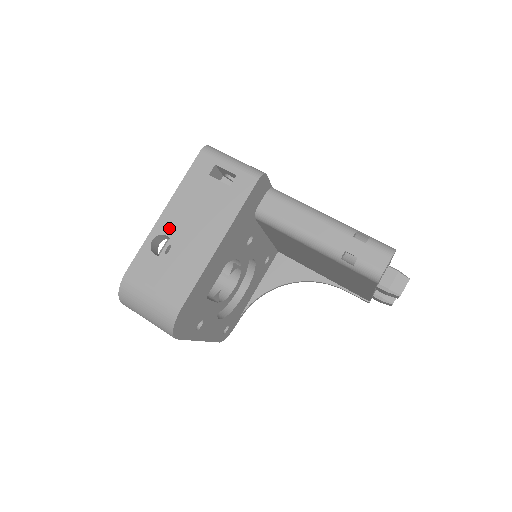
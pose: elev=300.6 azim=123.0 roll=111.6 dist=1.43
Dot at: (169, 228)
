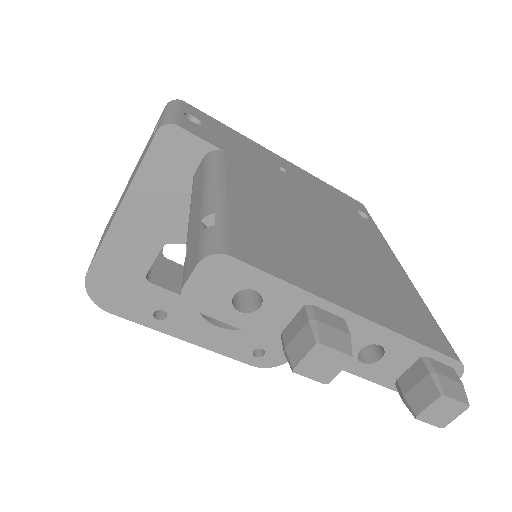
Dot at: occluded
